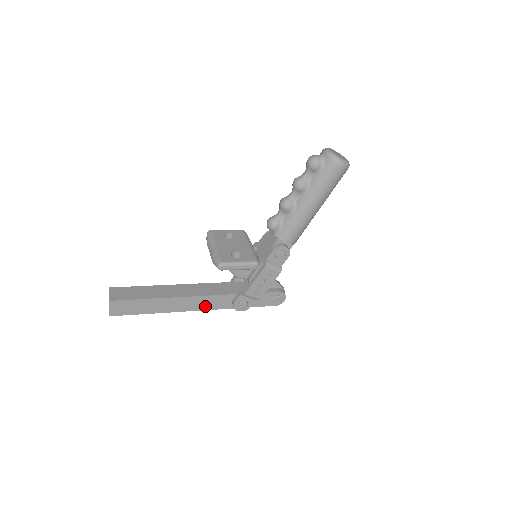
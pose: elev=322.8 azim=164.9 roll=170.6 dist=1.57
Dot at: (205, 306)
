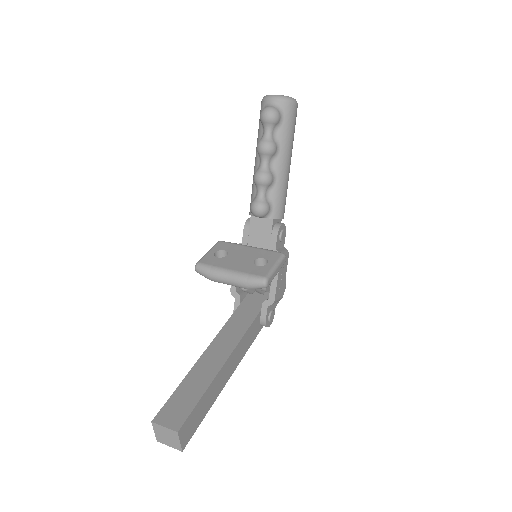
Dot at: (245, 348)
